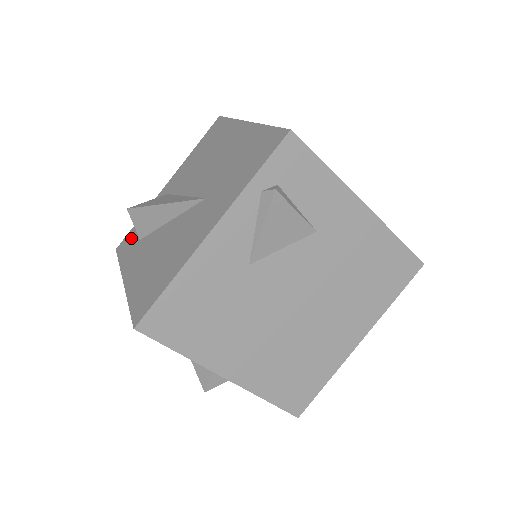
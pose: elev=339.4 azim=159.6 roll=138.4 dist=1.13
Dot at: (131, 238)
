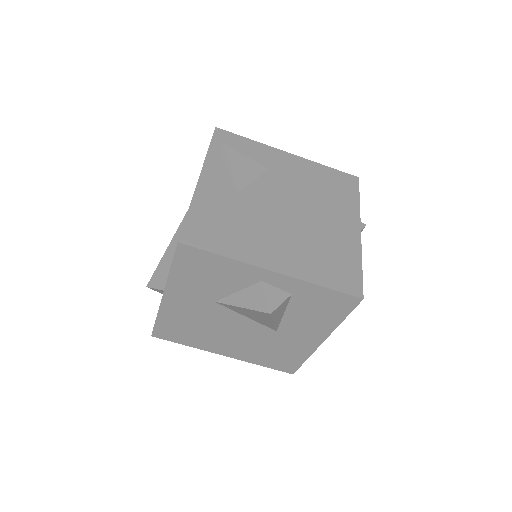
Dot at: occluded
